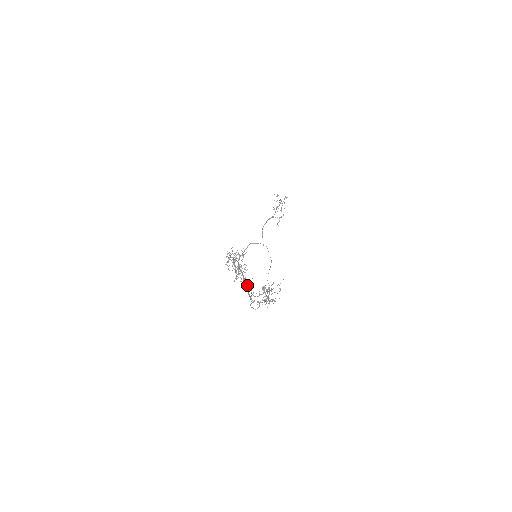
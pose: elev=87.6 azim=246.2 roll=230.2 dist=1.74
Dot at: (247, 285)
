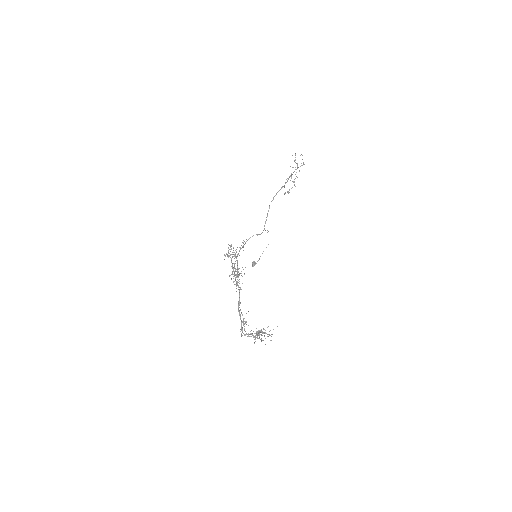
Dot at: (242, 315)
